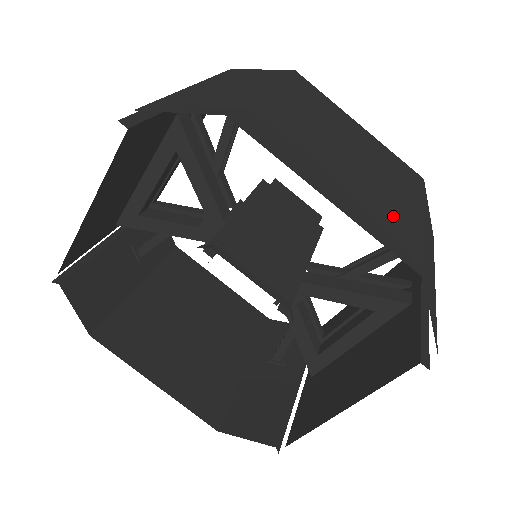
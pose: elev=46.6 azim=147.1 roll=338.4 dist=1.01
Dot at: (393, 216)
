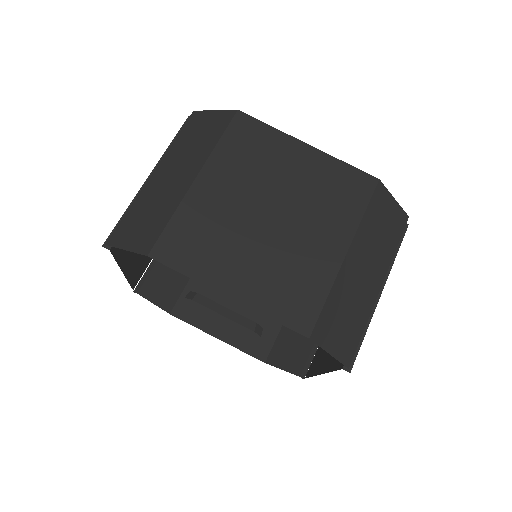
Dot at: (302, 275)
